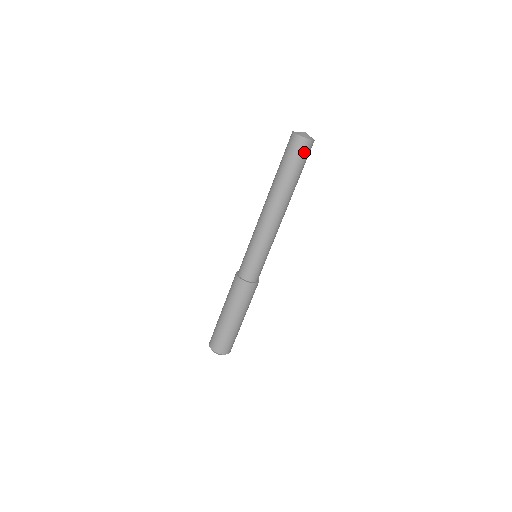
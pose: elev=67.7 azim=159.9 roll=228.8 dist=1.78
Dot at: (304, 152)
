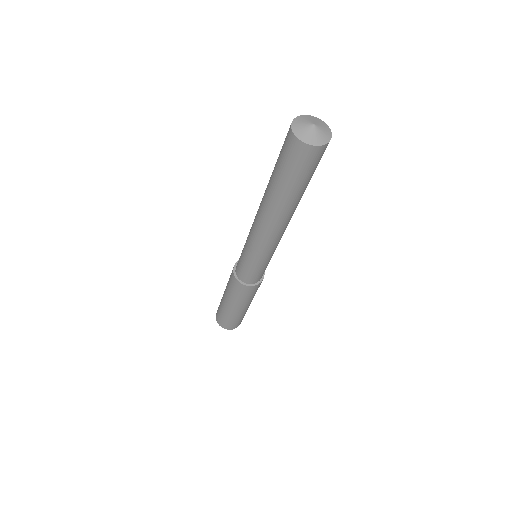
Dot at: (298, 159)
